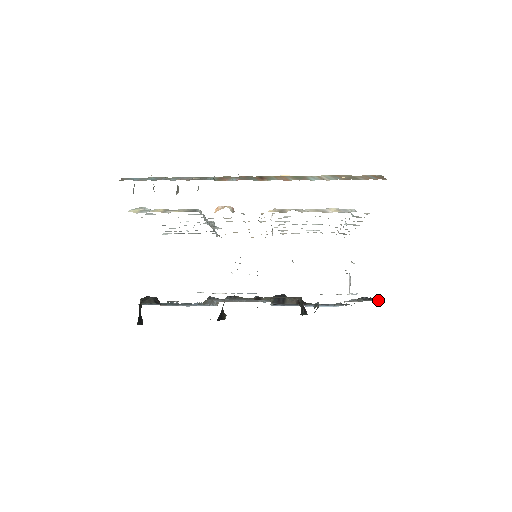
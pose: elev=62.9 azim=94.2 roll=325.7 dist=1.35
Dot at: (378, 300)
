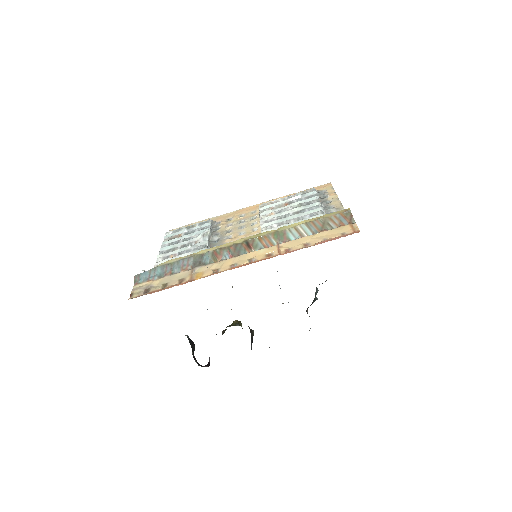
Dot at: occluded
